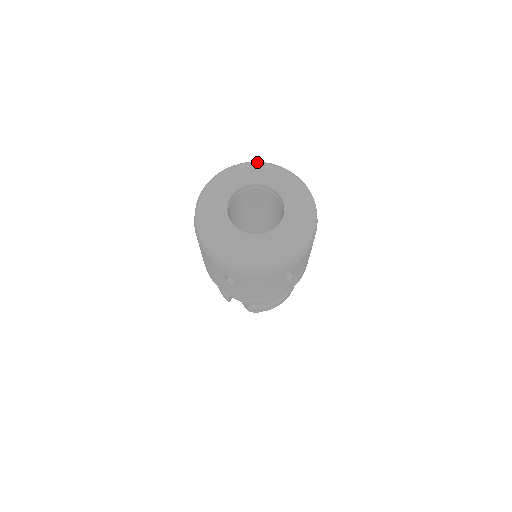
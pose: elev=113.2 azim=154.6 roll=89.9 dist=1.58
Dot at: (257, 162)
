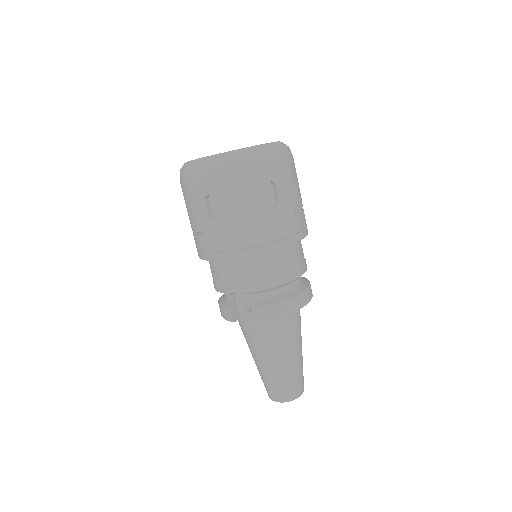
Dot at: occluded
